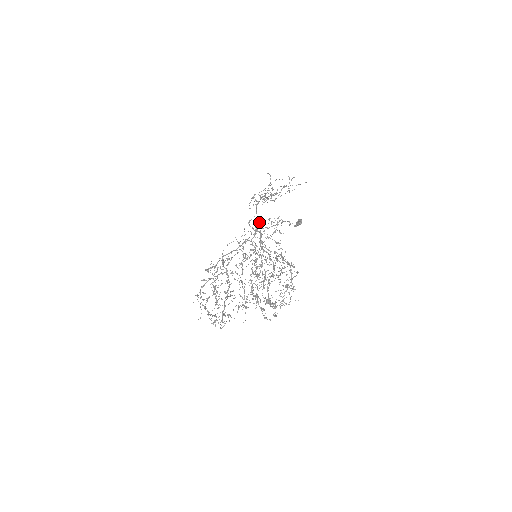
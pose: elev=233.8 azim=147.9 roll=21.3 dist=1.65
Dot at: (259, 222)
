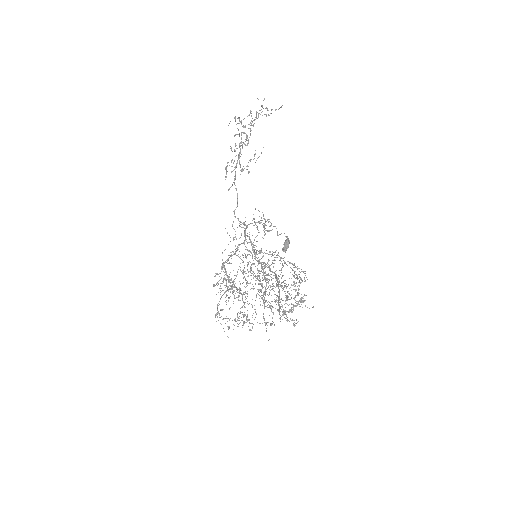
Dot at: occluded
